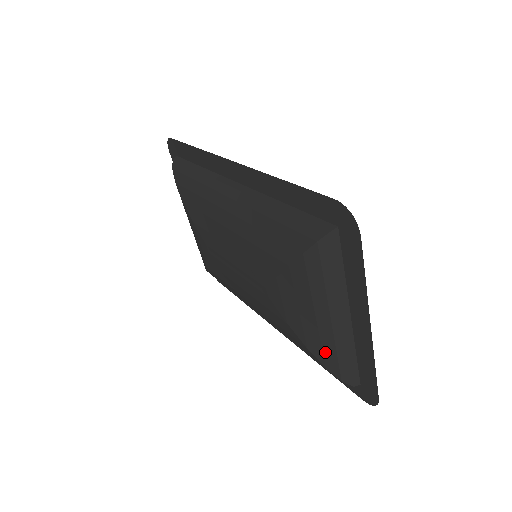
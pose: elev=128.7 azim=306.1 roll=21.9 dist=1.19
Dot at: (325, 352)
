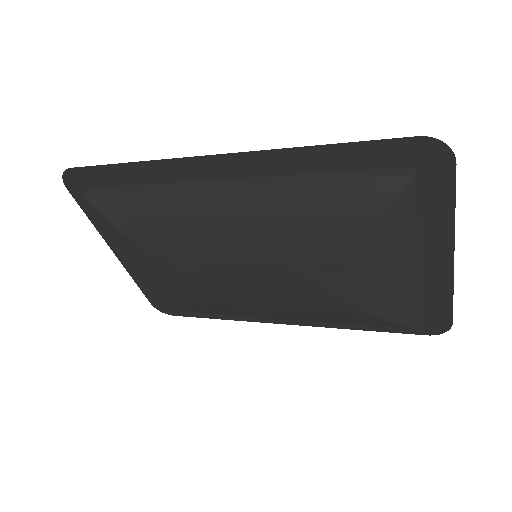
Dot at: (398, 308)
